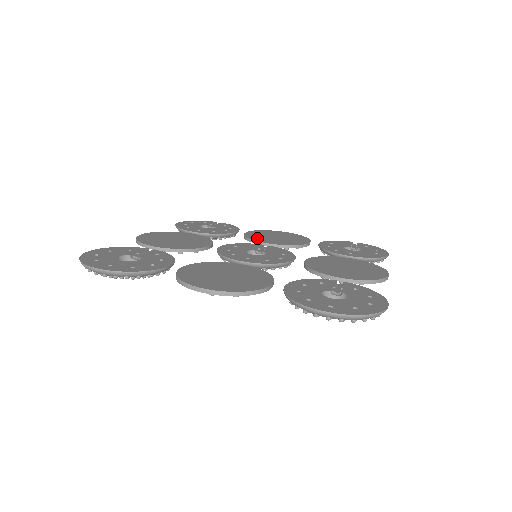
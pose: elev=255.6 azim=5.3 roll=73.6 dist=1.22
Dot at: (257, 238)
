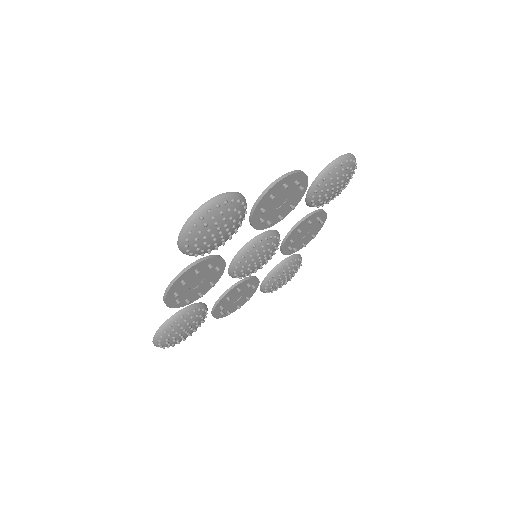
Dot at: occluded
